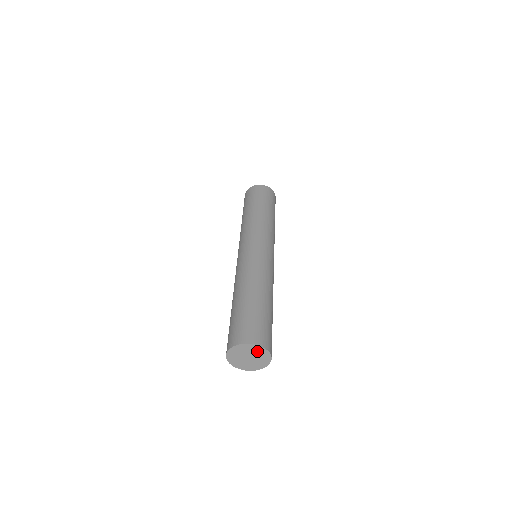
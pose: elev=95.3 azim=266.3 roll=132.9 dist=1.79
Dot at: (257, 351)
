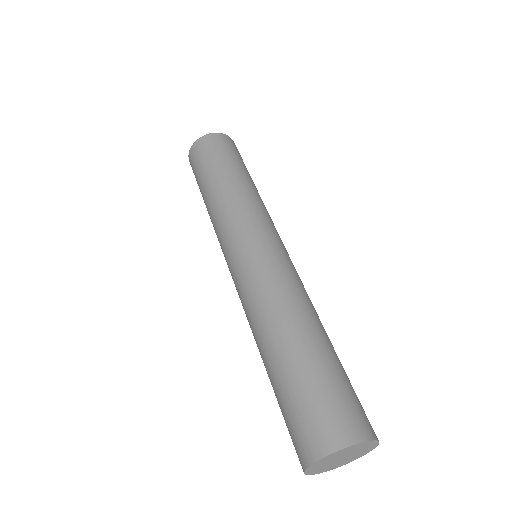
Dot at: (342, 452)
